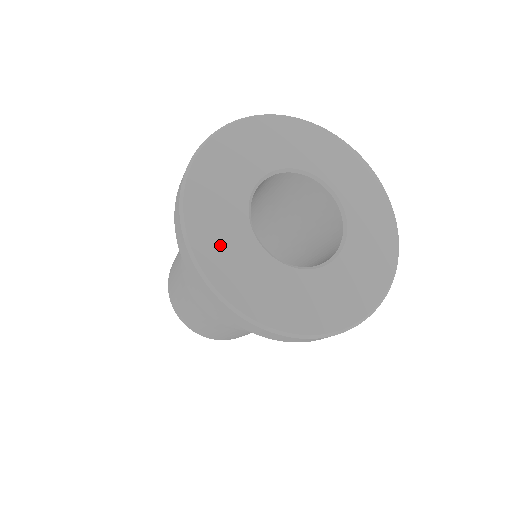
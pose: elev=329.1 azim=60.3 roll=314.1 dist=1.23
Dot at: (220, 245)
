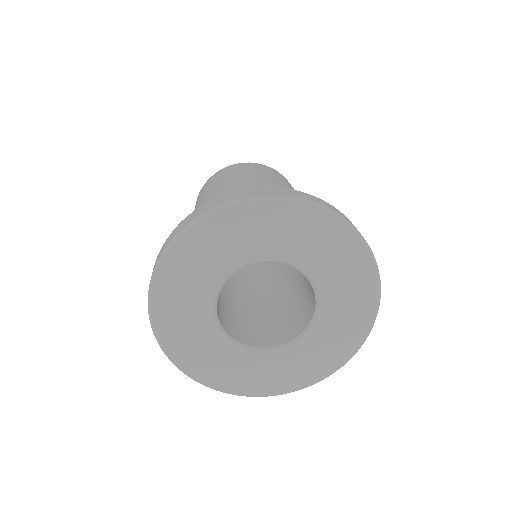
Dot at: (181, 330)
